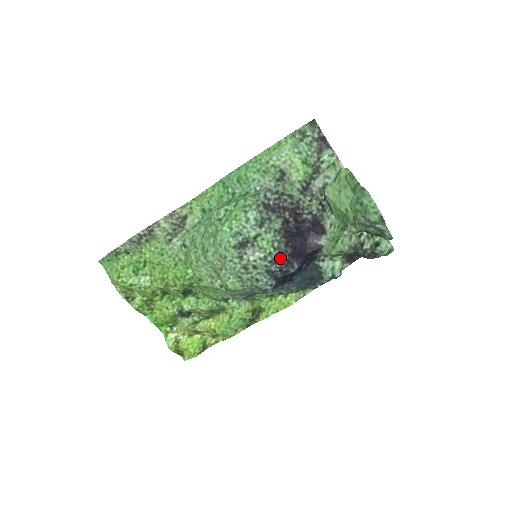
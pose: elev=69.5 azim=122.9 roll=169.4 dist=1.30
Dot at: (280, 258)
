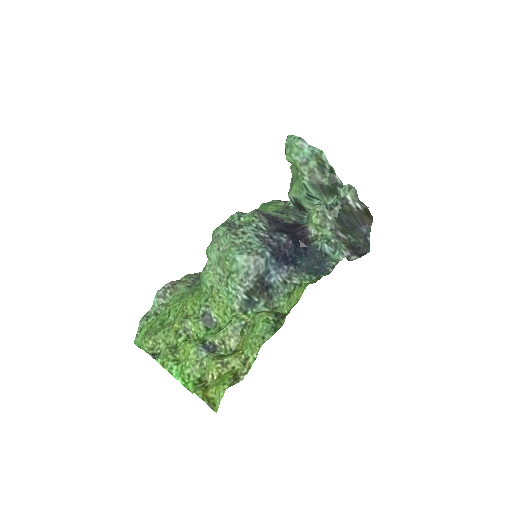
Dot at: (265, 228)
